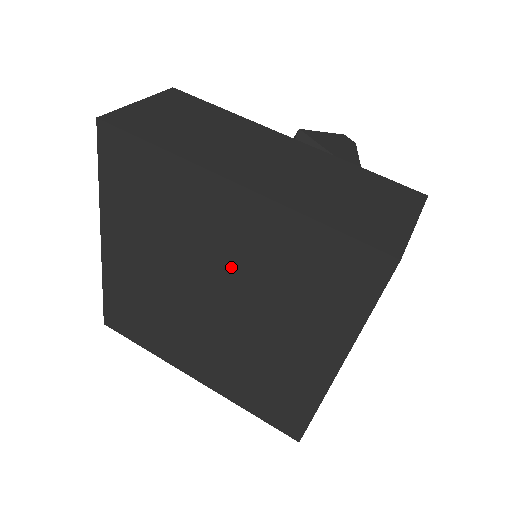
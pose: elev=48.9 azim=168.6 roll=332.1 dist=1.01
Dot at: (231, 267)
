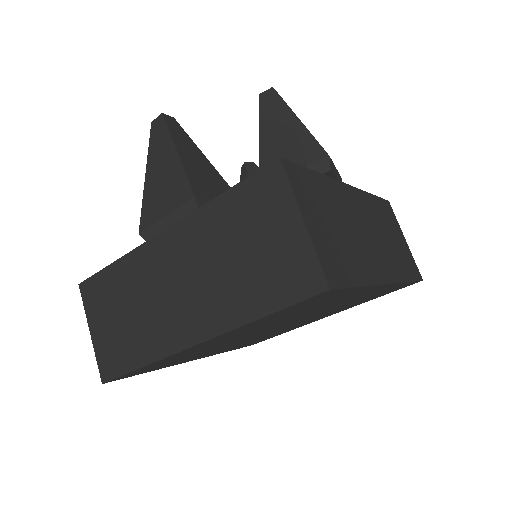
Dot at: (322, 311)
